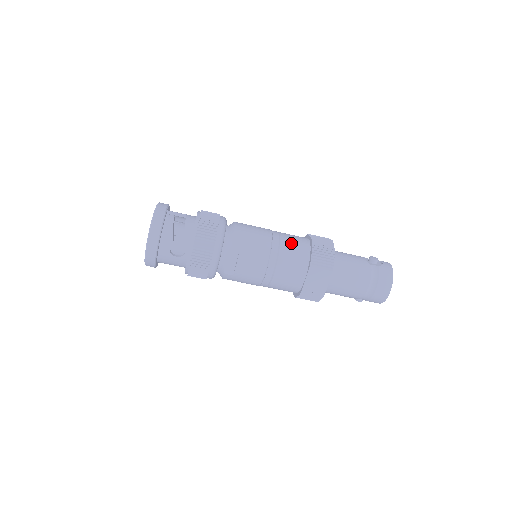
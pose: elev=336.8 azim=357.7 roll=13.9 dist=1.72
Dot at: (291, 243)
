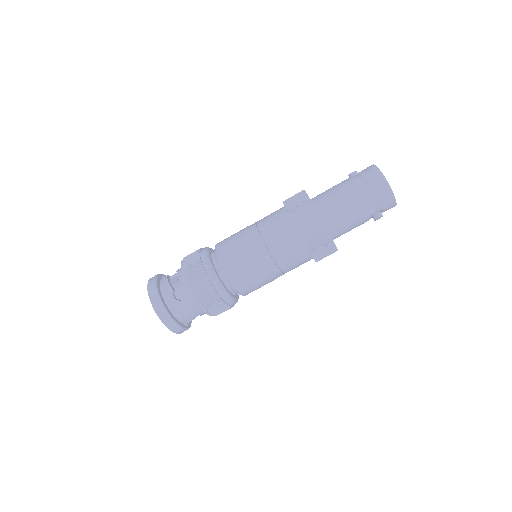
Dot at: (267, 217)
